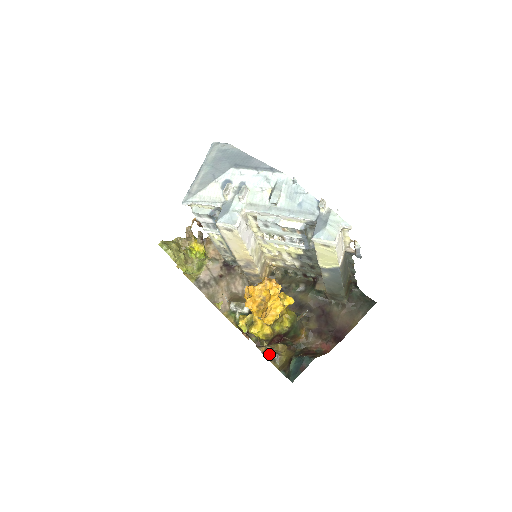
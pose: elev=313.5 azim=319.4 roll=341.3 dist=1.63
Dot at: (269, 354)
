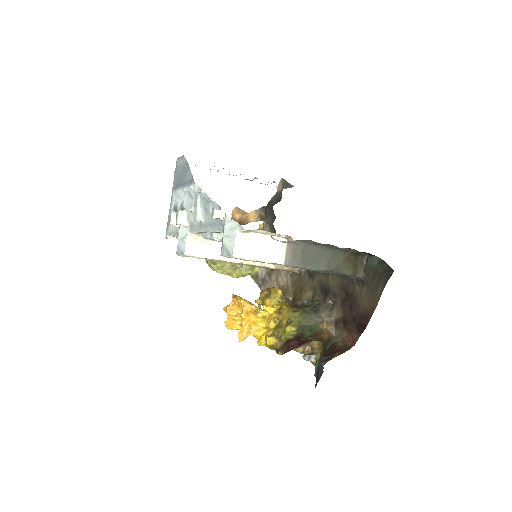
Dot at: occluded
